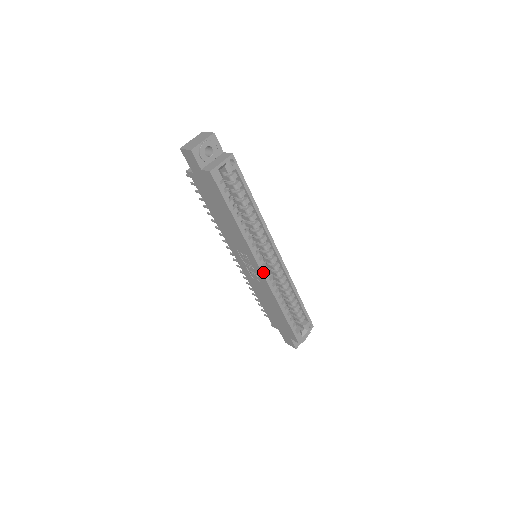
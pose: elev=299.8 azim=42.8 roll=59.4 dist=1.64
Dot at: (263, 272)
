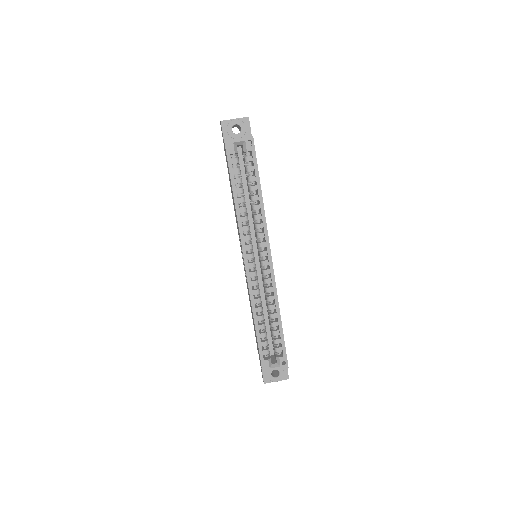
Dot at: (246, 265)
